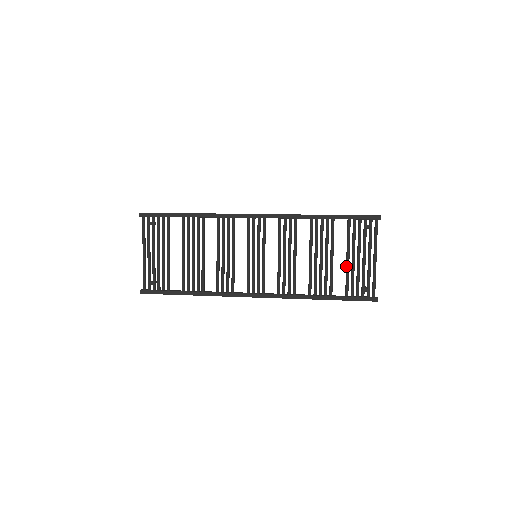
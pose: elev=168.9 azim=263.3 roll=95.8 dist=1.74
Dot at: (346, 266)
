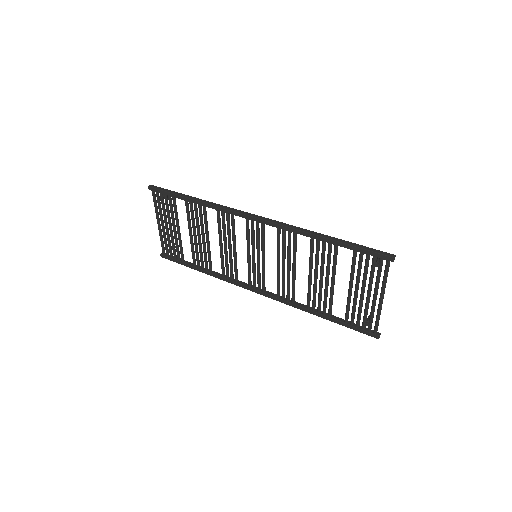
Dot at: occluded
